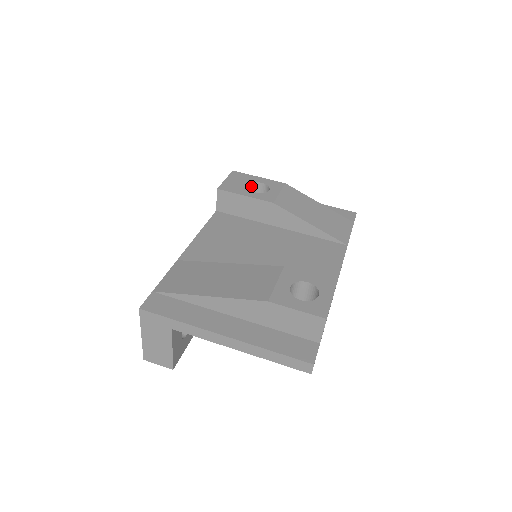
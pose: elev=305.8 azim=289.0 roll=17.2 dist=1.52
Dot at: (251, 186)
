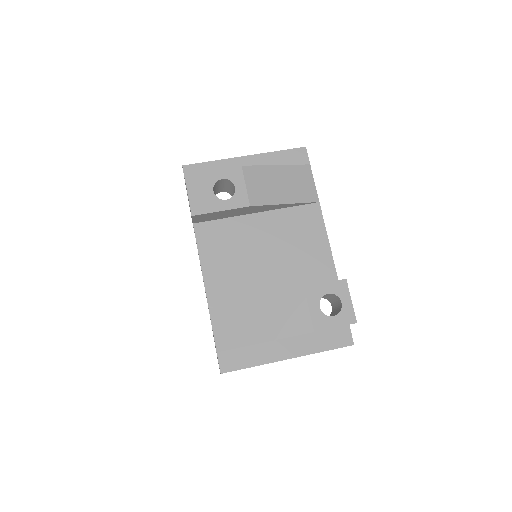
Dot at: (213, 187)
